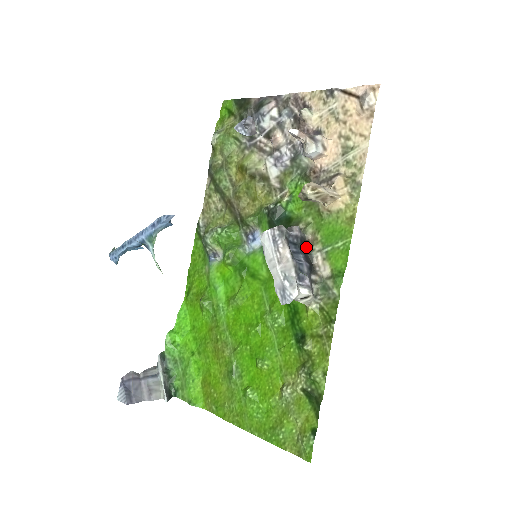
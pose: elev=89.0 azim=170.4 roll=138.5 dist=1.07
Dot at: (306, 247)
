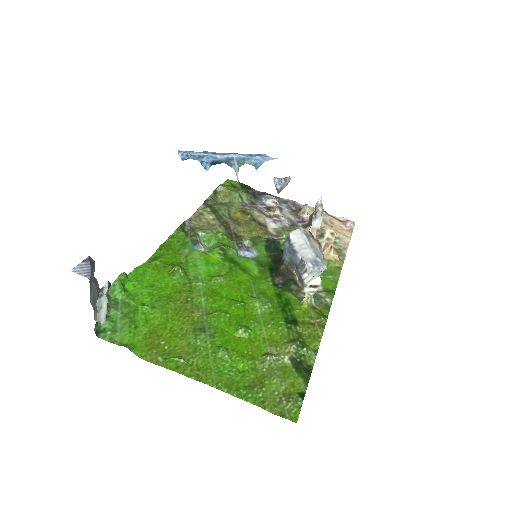
Dot at: occluded
